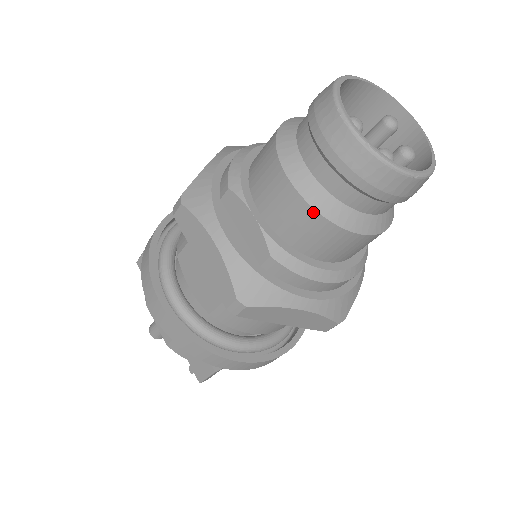
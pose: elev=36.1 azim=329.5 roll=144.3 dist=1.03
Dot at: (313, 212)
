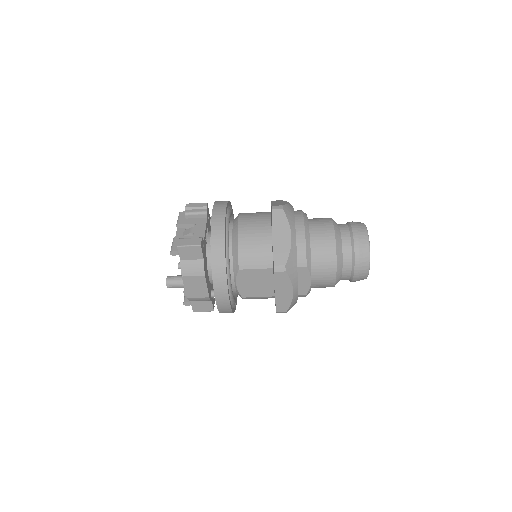
Dot at: (333, 286)
